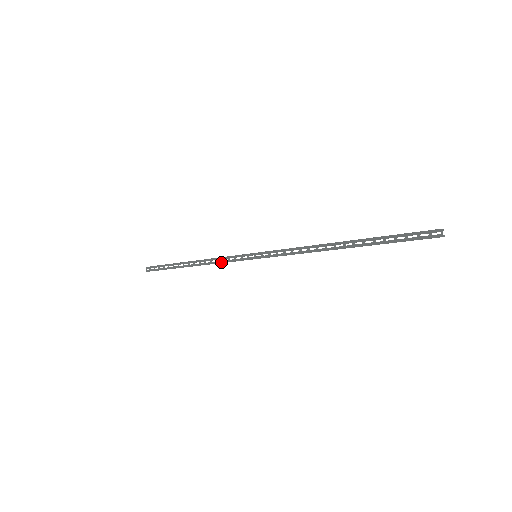
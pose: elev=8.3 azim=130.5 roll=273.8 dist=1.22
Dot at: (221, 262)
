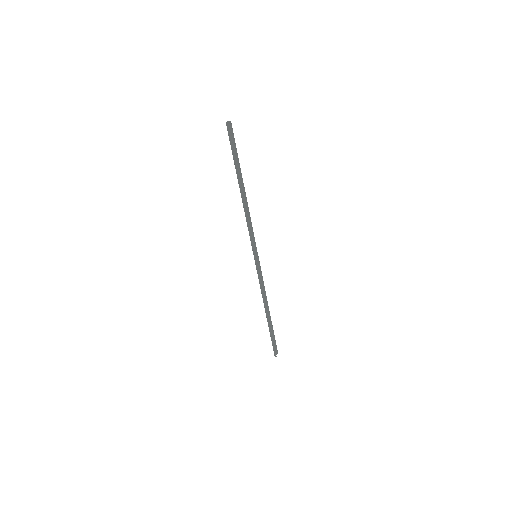
Dot at: (260, 285)
